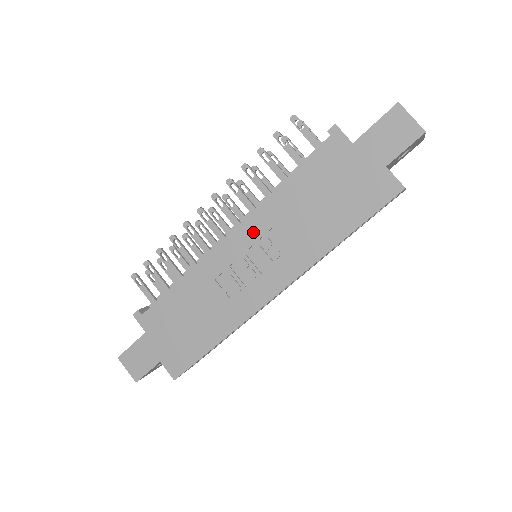
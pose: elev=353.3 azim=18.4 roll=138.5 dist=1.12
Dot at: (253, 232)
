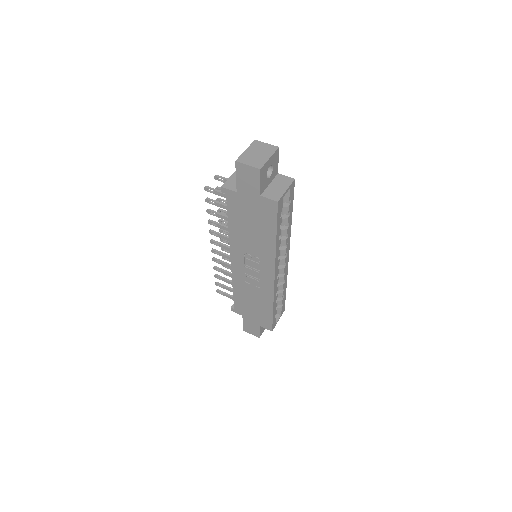
Dot at: (239, 254)
